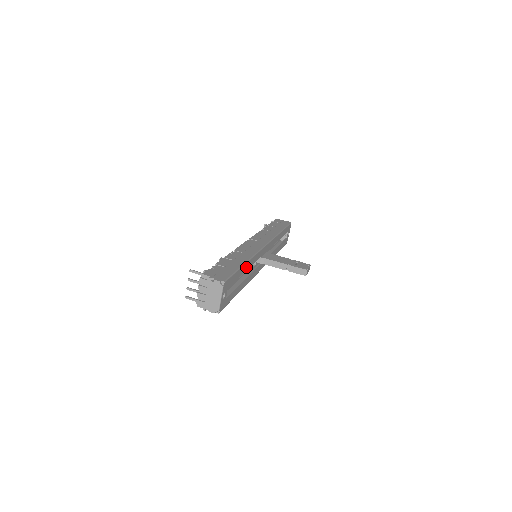
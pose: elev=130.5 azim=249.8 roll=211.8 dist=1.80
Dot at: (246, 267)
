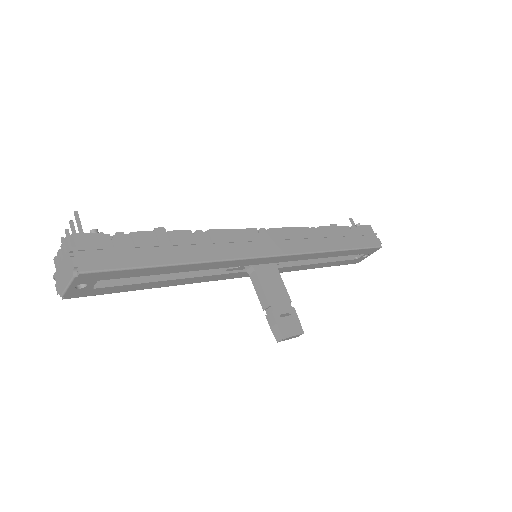
Dot at: (185, 268)
